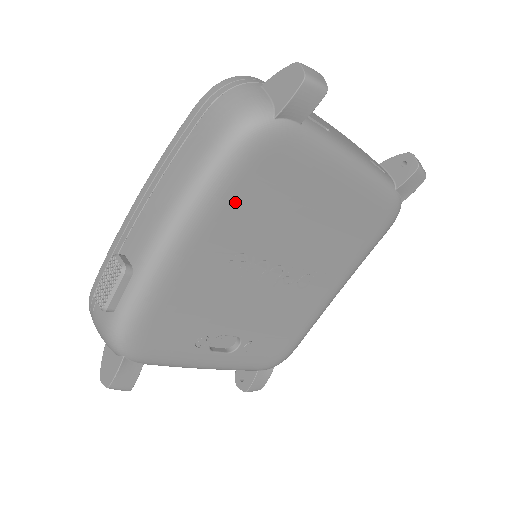
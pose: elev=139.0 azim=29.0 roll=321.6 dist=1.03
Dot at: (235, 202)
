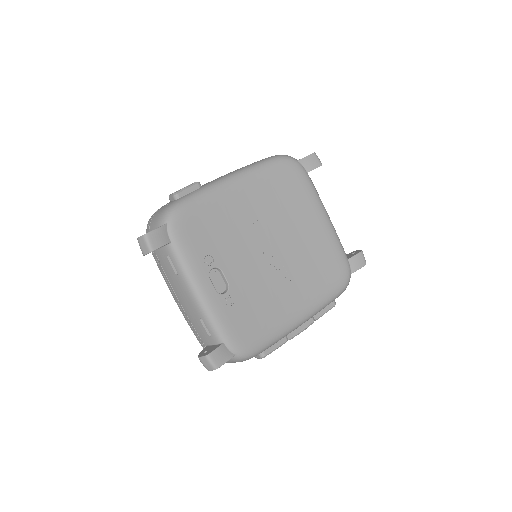
Dot at: (267, 184)
